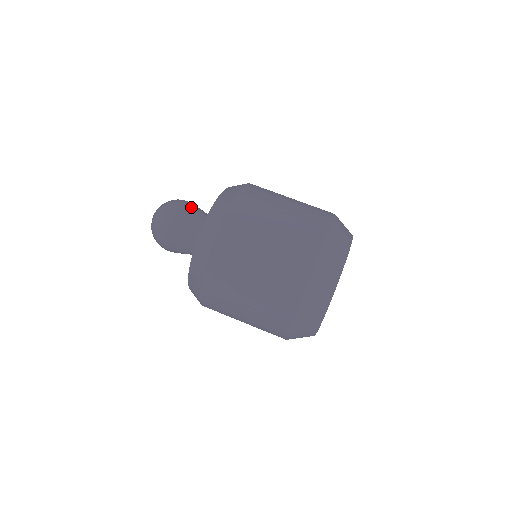
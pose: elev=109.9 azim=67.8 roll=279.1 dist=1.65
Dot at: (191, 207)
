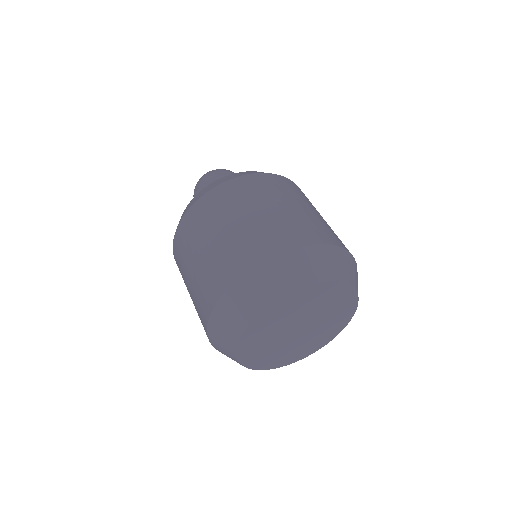
Dot at: occluded
